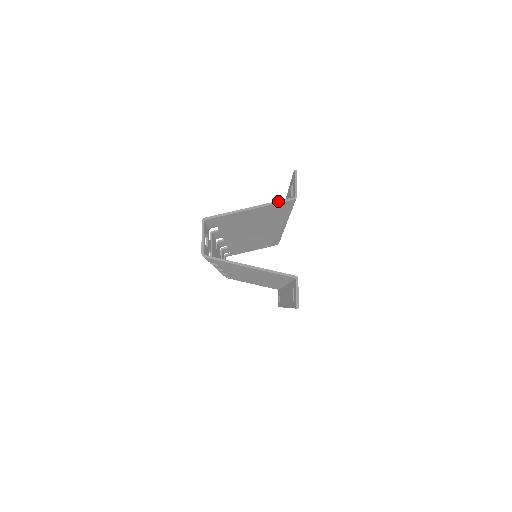
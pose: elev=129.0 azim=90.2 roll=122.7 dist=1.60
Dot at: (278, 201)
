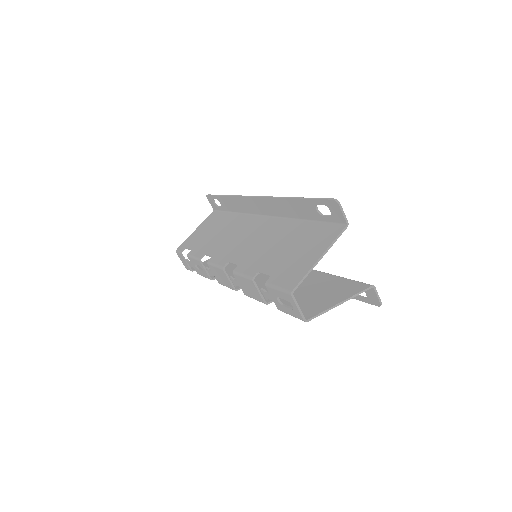
Dot at: (337, 237)
